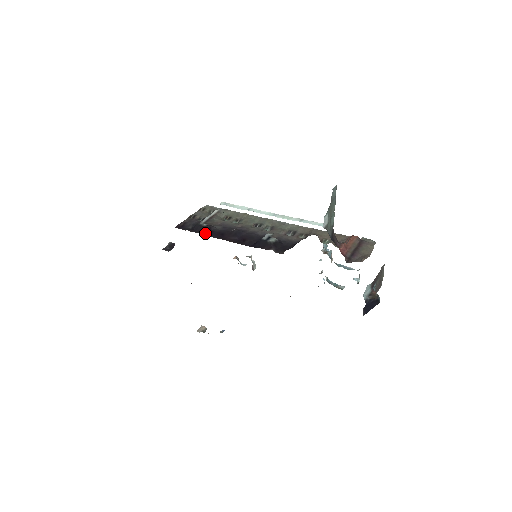
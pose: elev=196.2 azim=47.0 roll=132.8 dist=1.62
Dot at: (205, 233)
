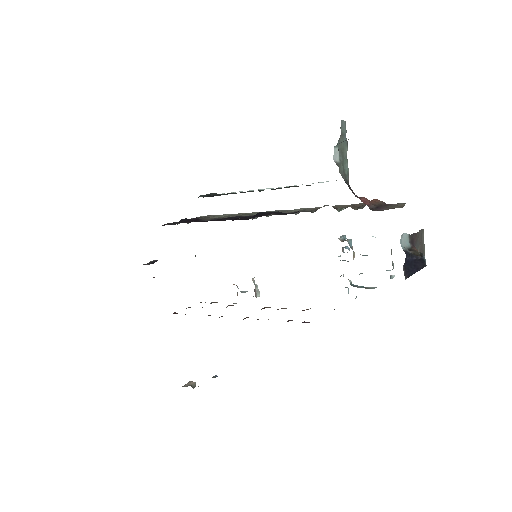
Dot at: (191, 221)
